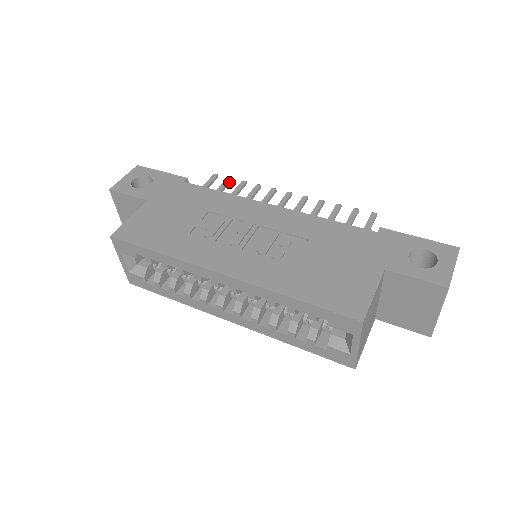
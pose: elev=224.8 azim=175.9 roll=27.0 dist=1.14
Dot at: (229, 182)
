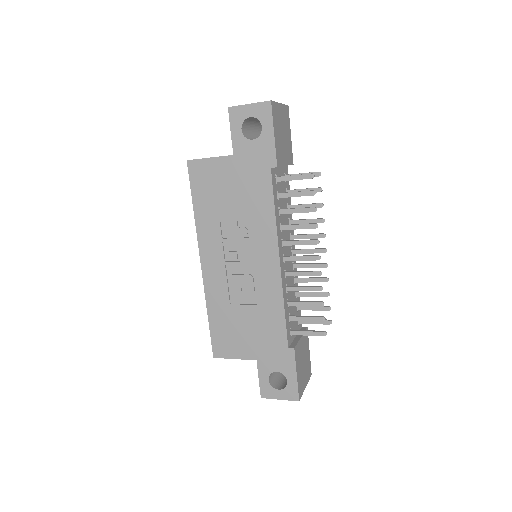
Dot at: (308, 195)
